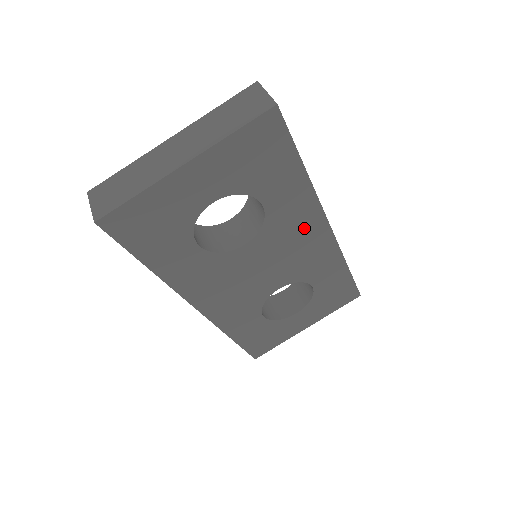
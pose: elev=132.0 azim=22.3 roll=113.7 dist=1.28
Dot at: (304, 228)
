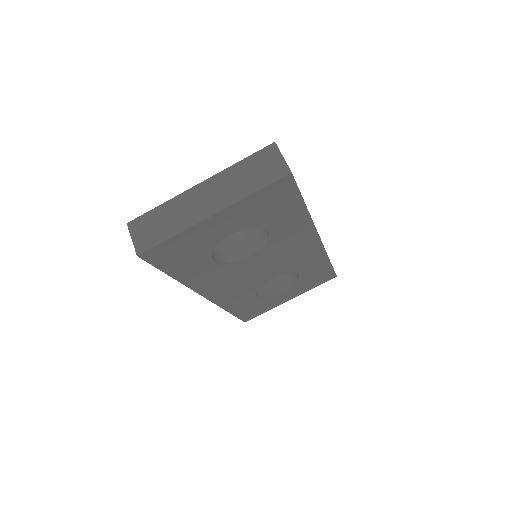
Dot at: (299, 241)
